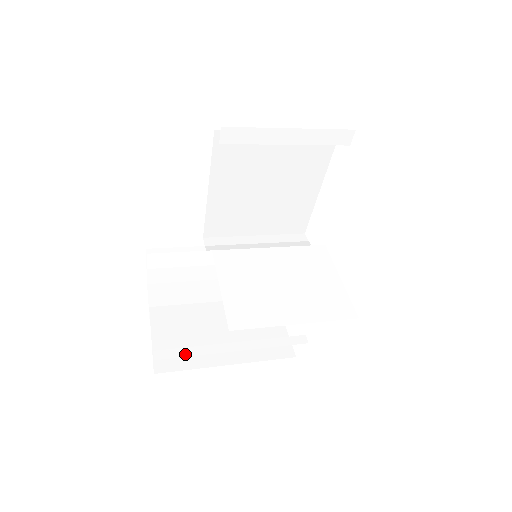
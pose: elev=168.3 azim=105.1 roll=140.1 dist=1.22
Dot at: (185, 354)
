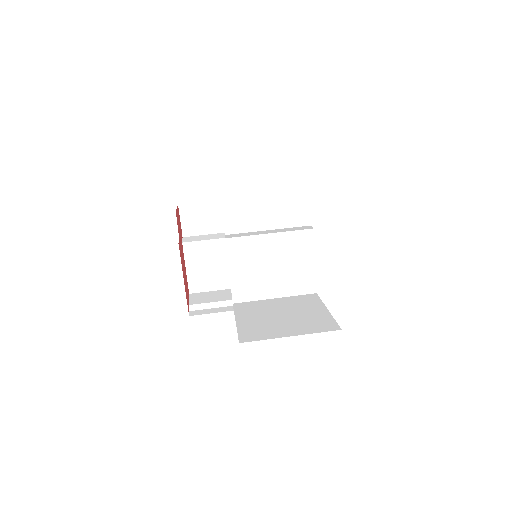
Dot at: (207, 307)
